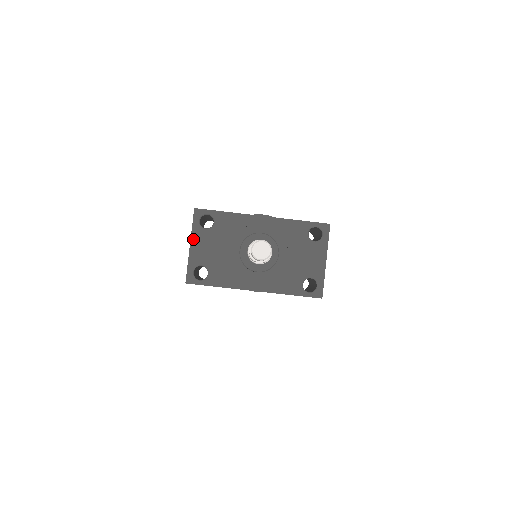
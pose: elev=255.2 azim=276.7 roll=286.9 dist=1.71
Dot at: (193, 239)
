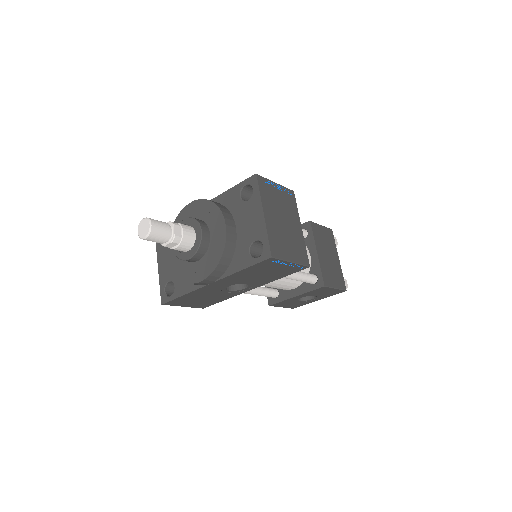
Dot at: (159, 261)
